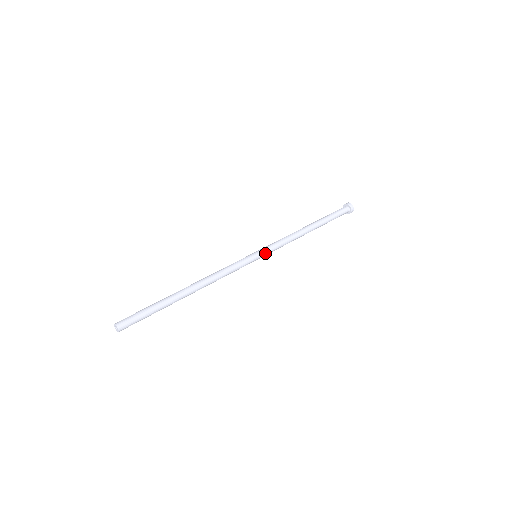
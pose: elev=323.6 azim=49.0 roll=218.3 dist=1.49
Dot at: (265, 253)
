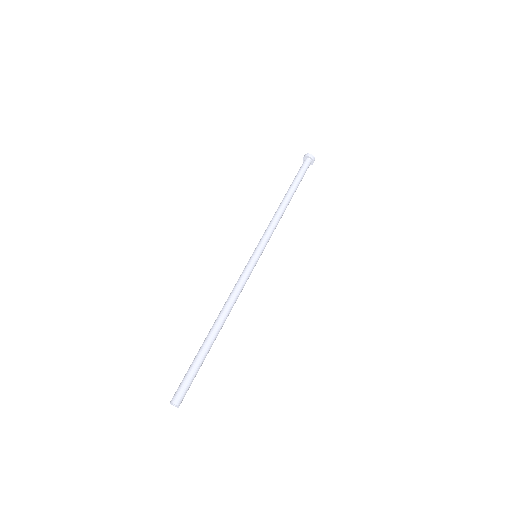
Dot at: occluded
